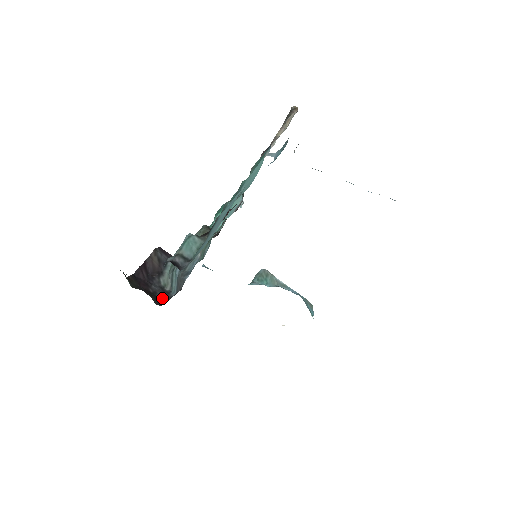
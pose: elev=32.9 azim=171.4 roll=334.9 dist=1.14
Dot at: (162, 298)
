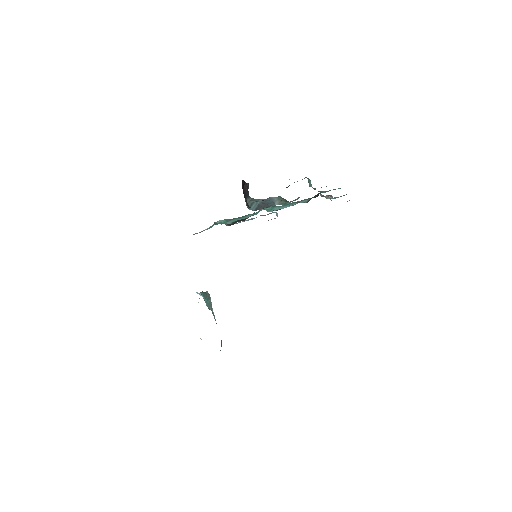
Dot at: (248, 205)
